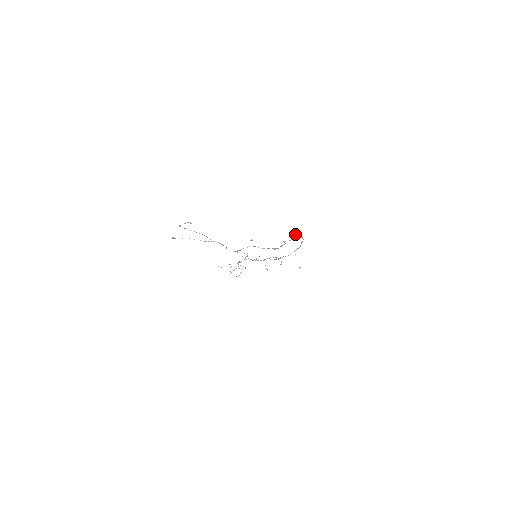
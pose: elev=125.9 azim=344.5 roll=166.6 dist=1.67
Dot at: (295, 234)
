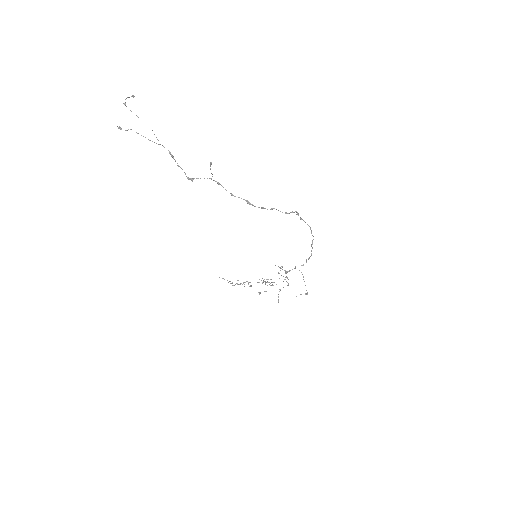
Dot at: (297, 213)
